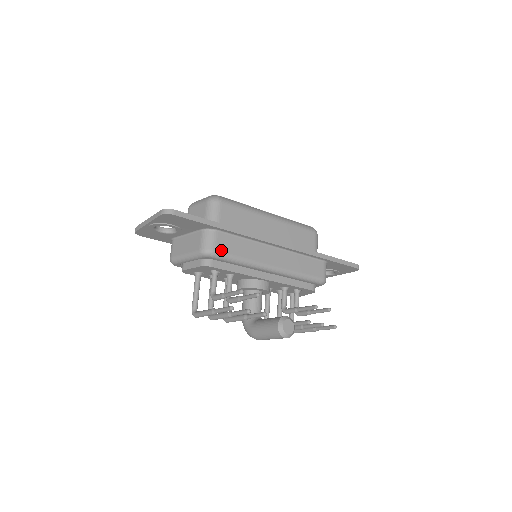
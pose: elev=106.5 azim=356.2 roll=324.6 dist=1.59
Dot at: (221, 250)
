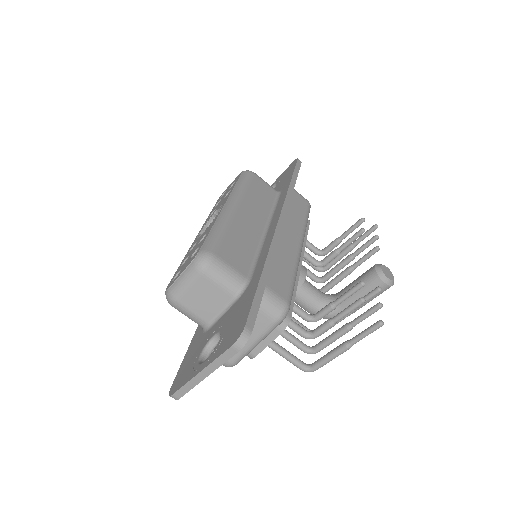
Dot at: (286, 294)
